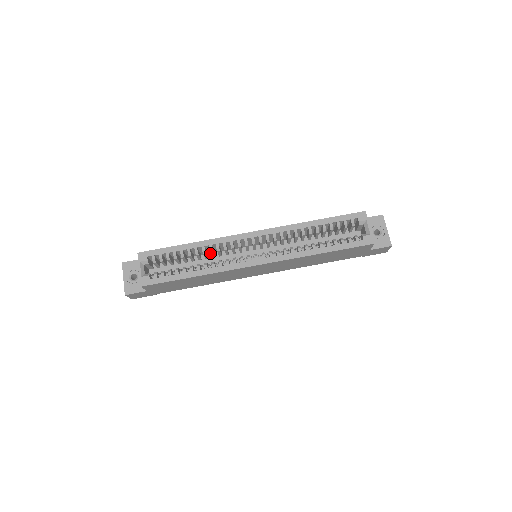
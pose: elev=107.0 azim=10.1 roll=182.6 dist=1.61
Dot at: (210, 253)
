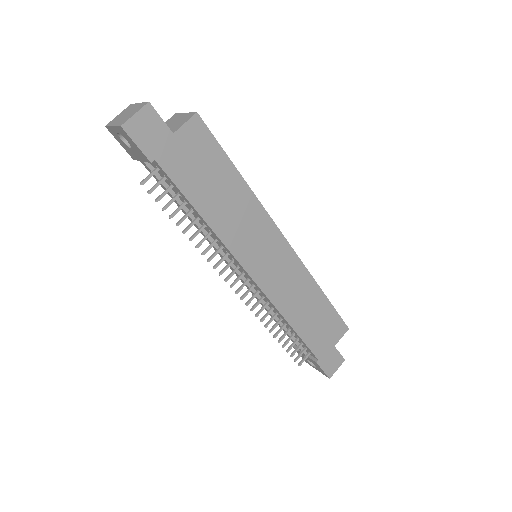
Dot at: occluded
